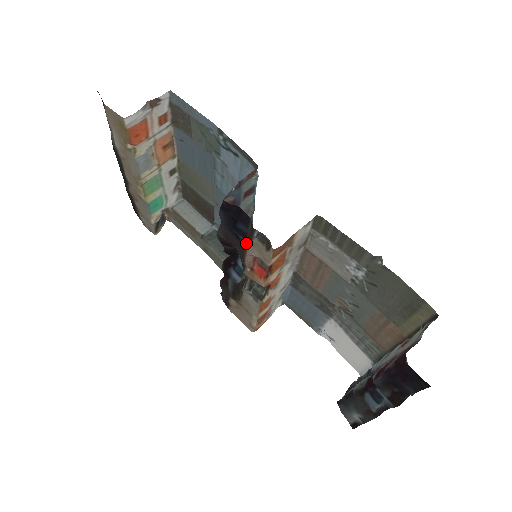
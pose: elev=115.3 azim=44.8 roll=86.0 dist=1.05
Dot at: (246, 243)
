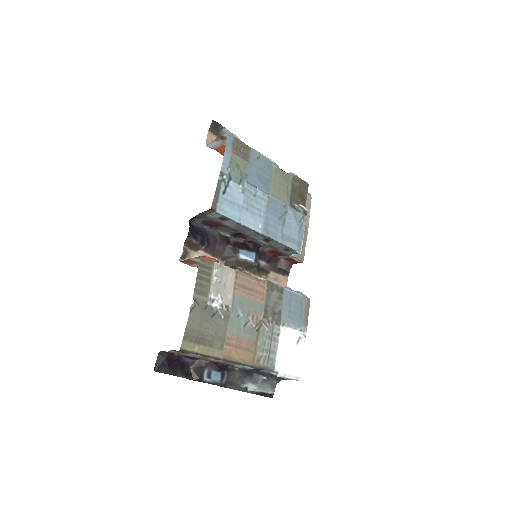
Dot at: (204, 248)
